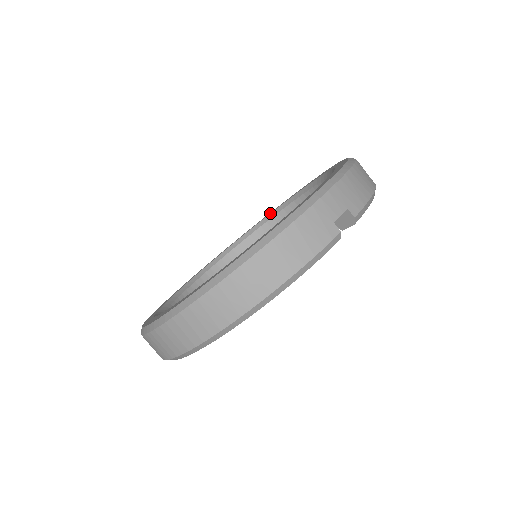
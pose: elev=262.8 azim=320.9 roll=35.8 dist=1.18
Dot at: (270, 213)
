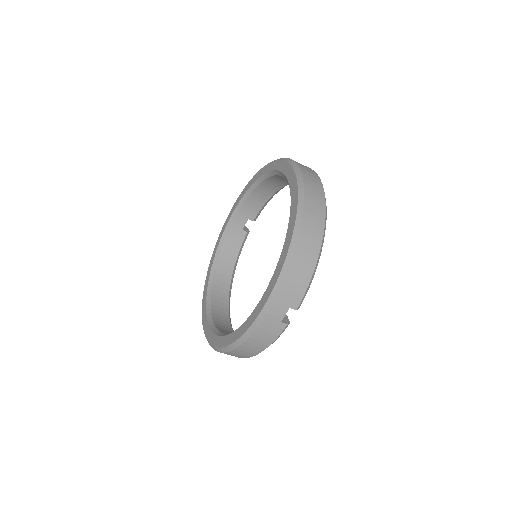
Dot at: (265, 173)
